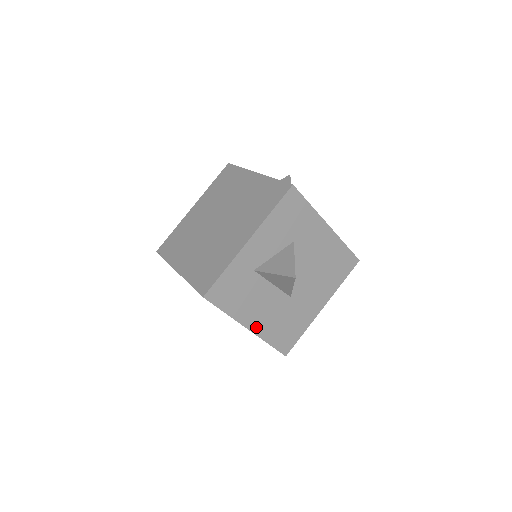
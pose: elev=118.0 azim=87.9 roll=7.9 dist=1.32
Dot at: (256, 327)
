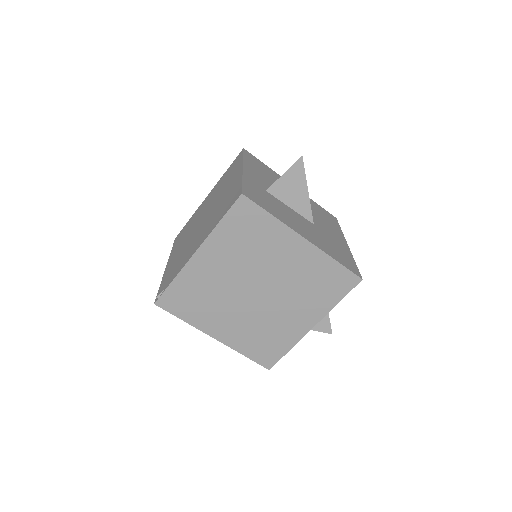
Dot at: (310, 240)
